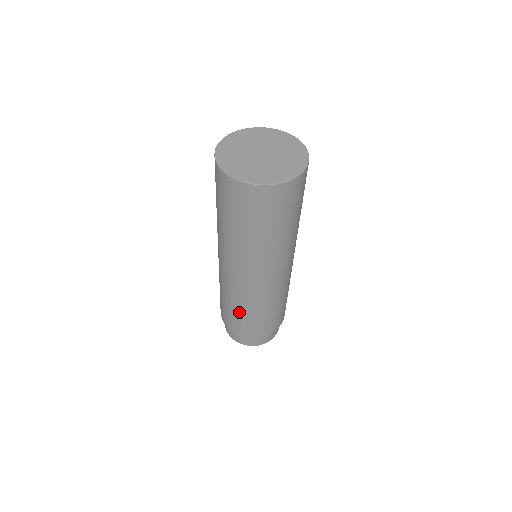
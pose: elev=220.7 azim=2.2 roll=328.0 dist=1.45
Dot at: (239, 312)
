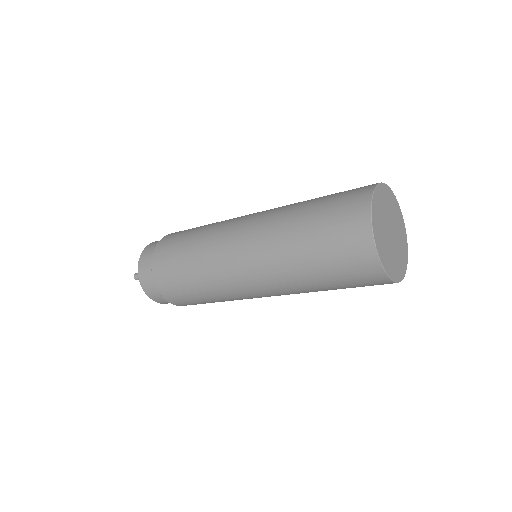
Dot at: (196, 289)
